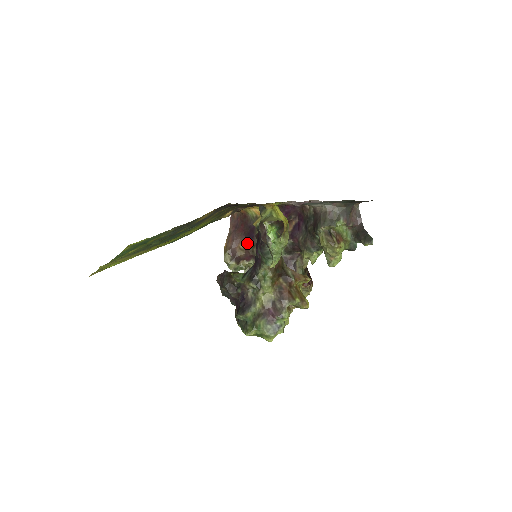
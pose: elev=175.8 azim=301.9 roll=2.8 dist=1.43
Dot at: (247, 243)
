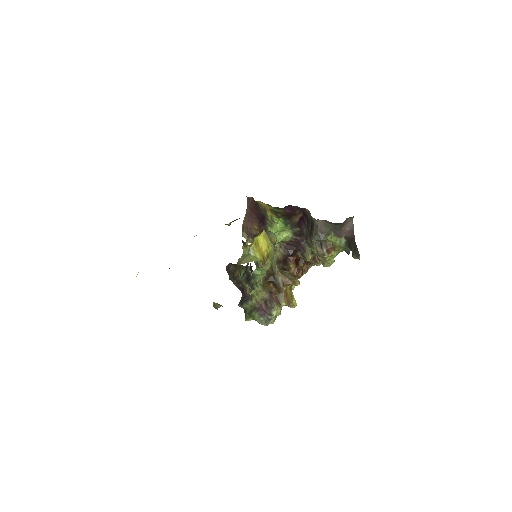
Dot at: (260, 226)
